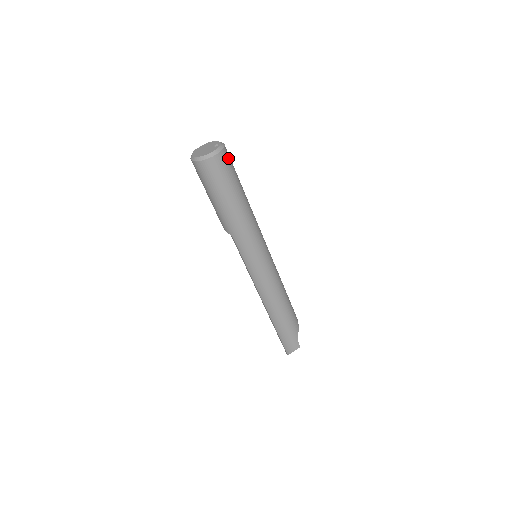
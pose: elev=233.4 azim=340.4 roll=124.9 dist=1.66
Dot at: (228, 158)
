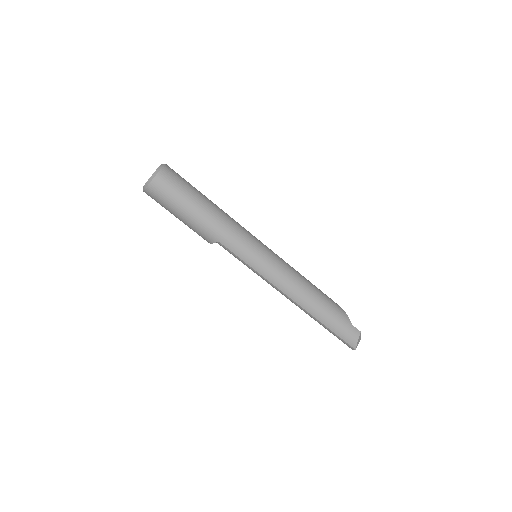
Dot at: (174, 172)
